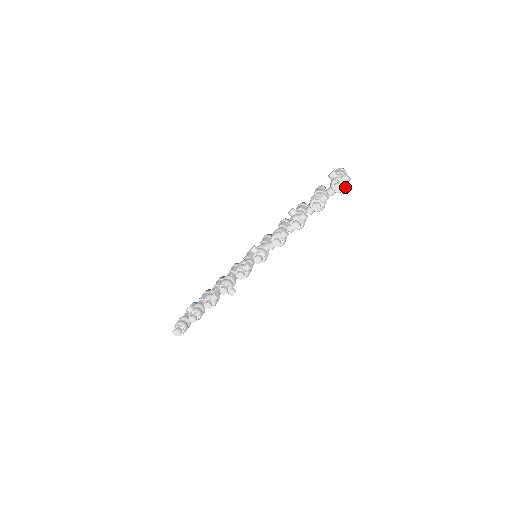
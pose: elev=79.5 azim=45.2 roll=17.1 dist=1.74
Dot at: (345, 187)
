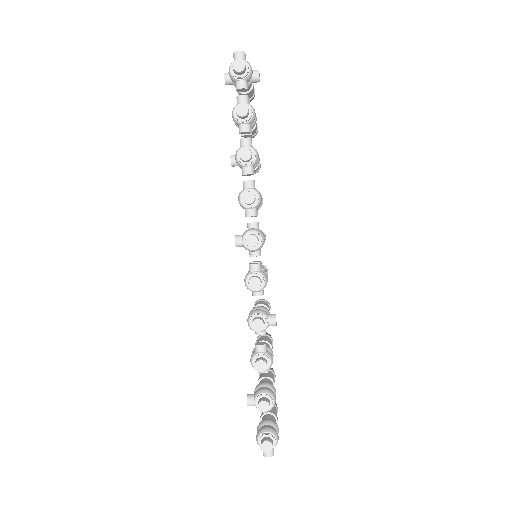
Dot at: (248, 63)
